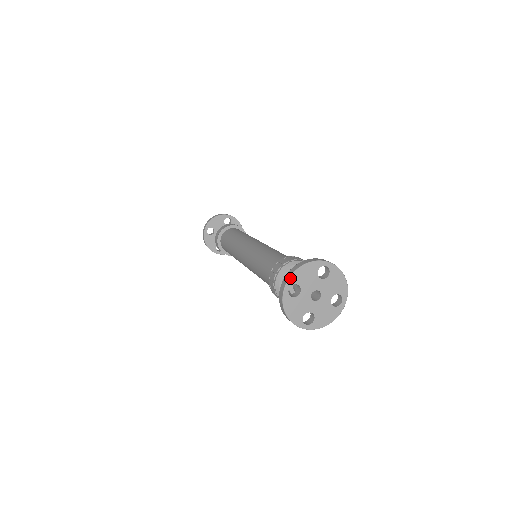
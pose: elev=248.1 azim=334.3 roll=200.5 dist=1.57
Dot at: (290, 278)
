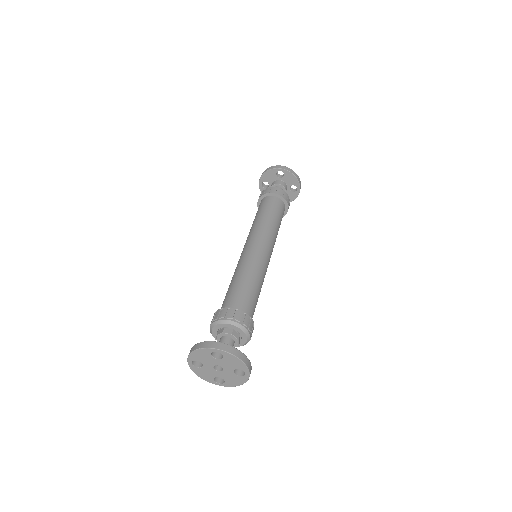
Dot at: (189, 357)
